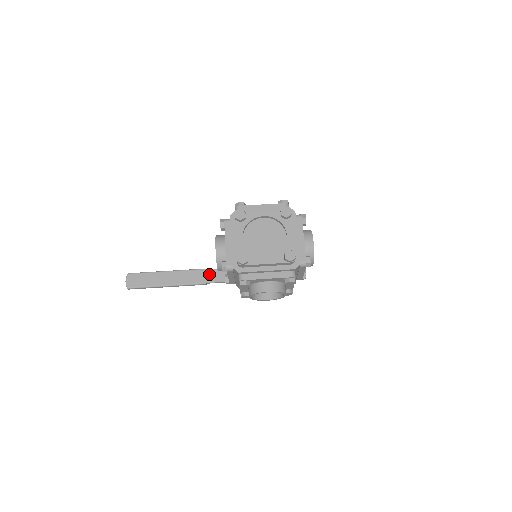
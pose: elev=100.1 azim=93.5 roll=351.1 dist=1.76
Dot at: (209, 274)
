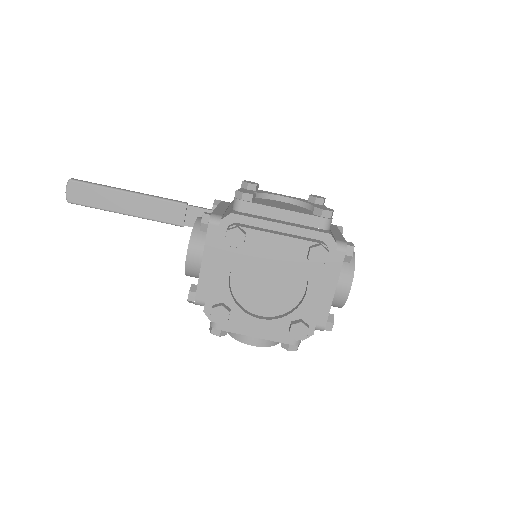
Dot at: (190, 213)
